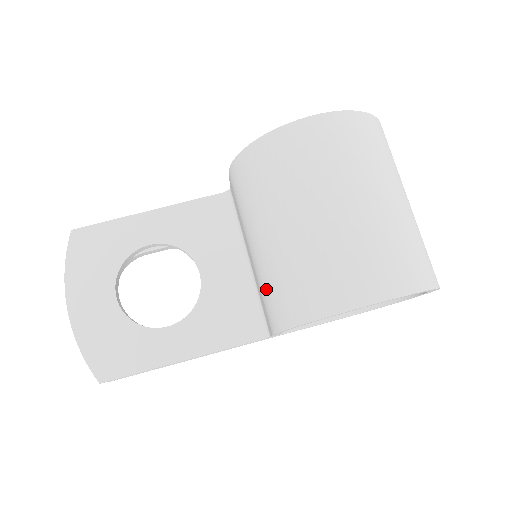
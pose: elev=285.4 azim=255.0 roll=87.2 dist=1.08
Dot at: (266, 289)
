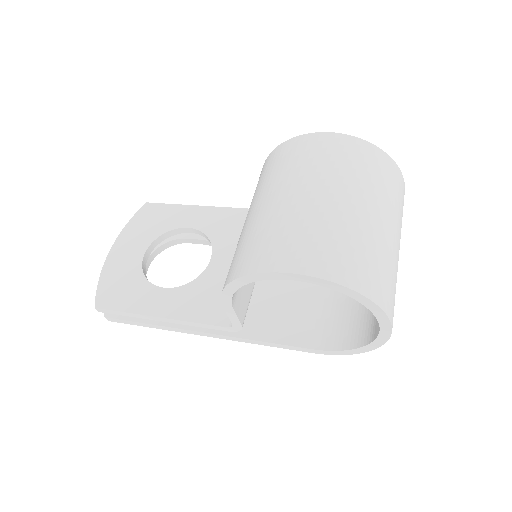
Dot at: occluded
